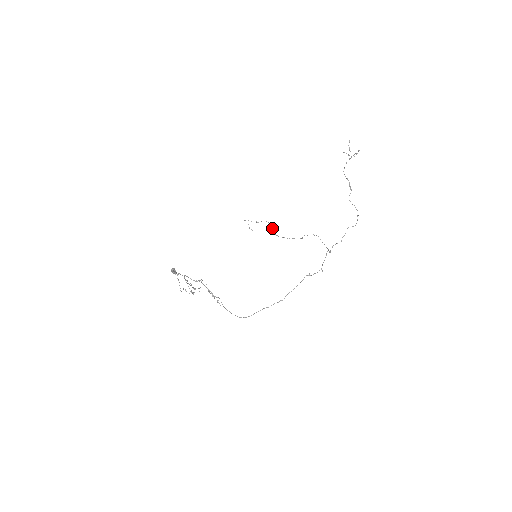
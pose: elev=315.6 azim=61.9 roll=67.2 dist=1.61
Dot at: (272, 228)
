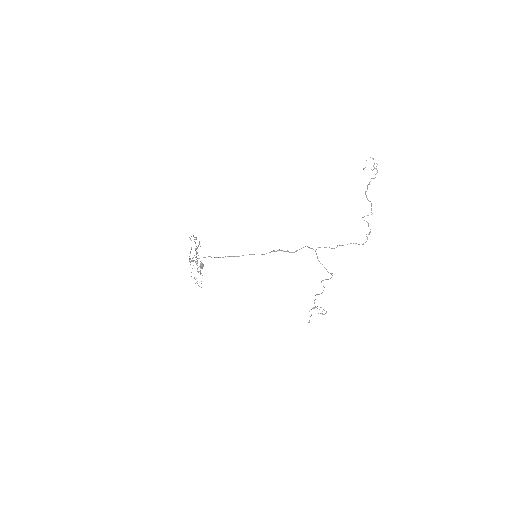
Dot at: (323, 314)
